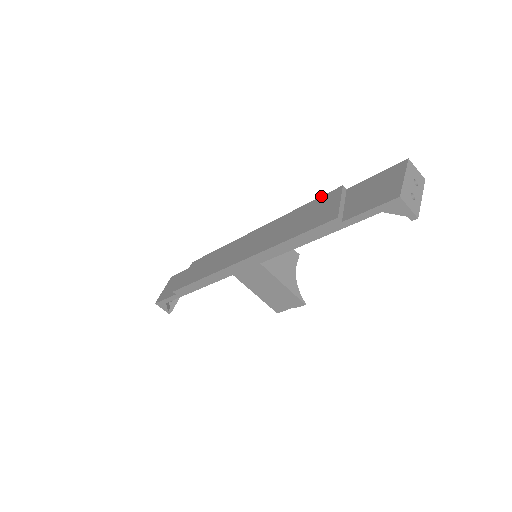
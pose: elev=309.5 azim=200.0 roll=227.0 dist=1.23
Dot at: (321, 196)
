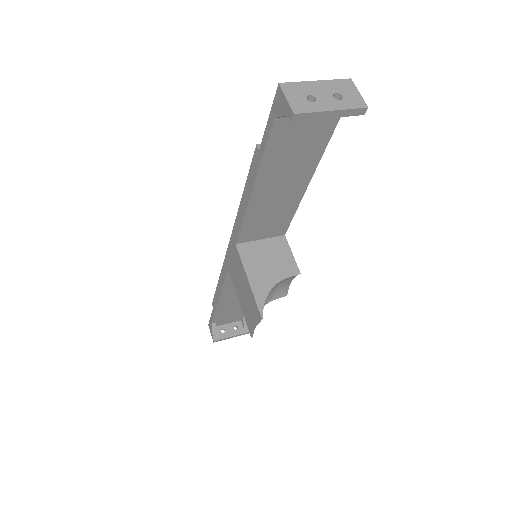
Dot at: occluded
